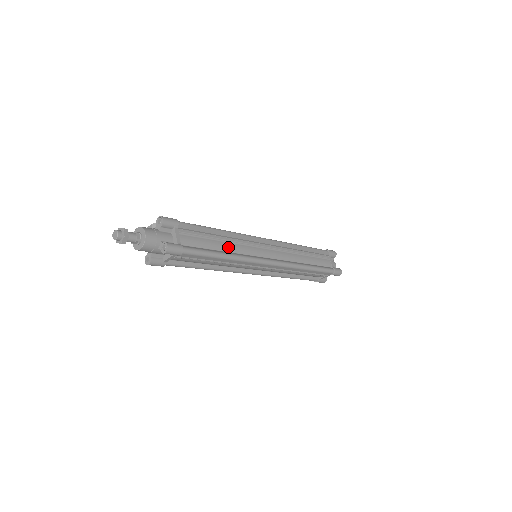
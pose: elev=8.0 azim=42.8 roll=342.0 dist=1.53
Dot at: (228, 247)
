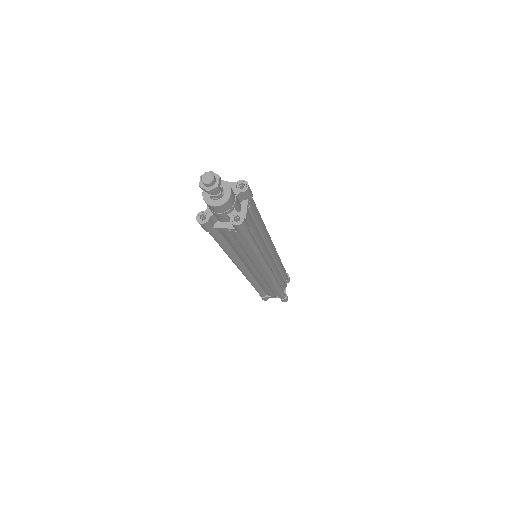
Dot at: (260, 241)
